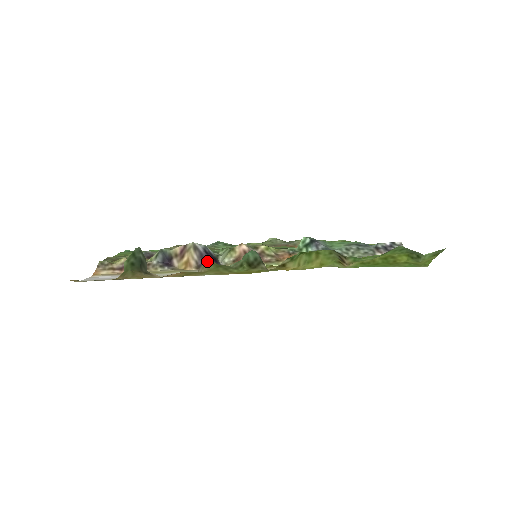
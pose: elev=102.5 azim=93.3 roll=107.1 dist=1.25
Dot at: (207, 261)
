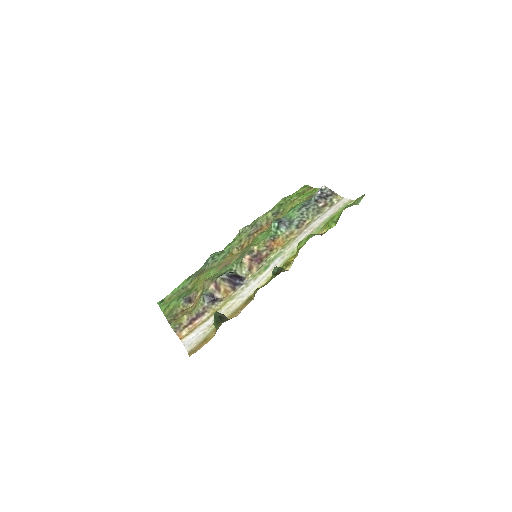
Dot at: (255, 290)
